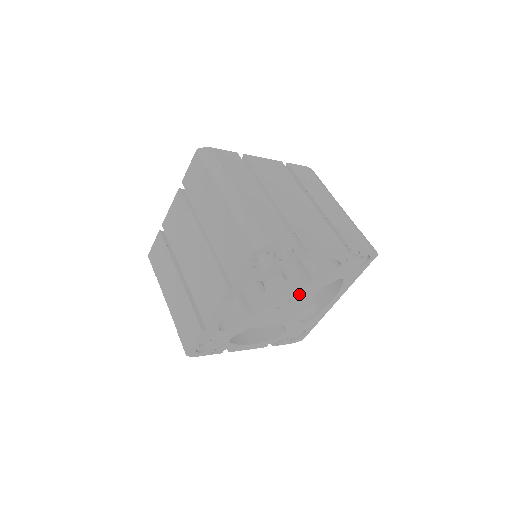
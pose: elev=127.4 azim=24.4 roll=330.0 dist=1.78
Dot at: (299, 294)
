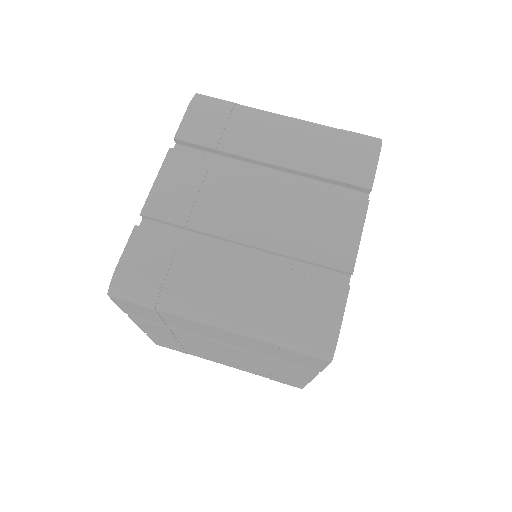
Dot at: occluded
